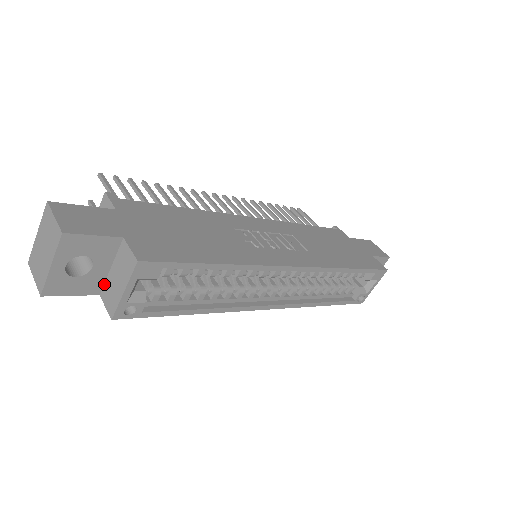
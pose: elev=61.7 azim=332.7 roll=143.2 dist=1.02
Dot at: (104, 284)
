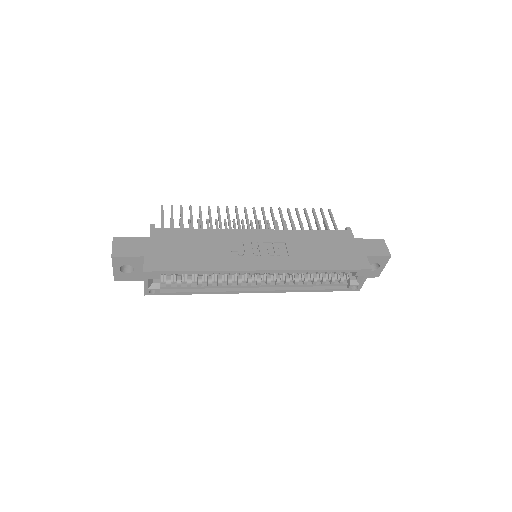
Dot at: occluded
